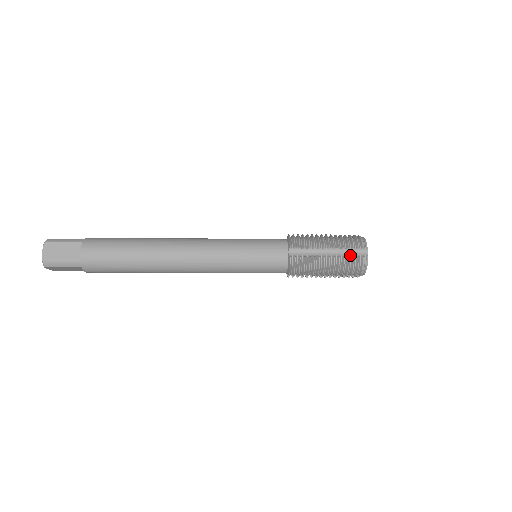
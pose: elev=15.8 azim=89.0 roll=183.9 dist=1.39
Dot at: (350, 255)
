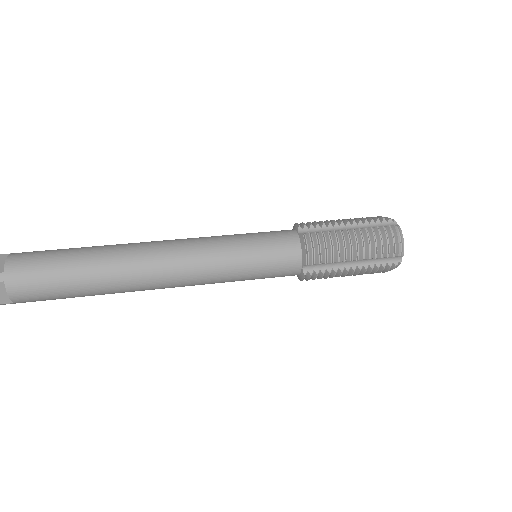
Dot at: (380, 264)
